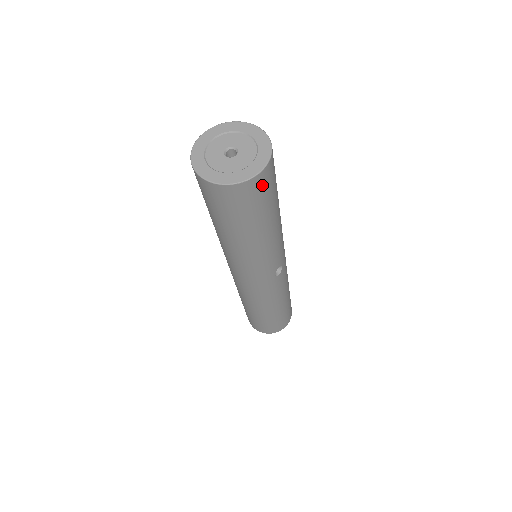
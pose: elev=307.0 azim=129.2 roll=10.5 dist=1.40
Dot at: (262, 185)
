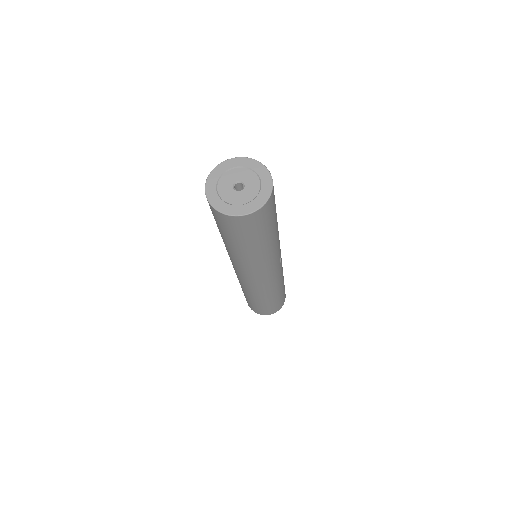
Dot at: (273, 199)
